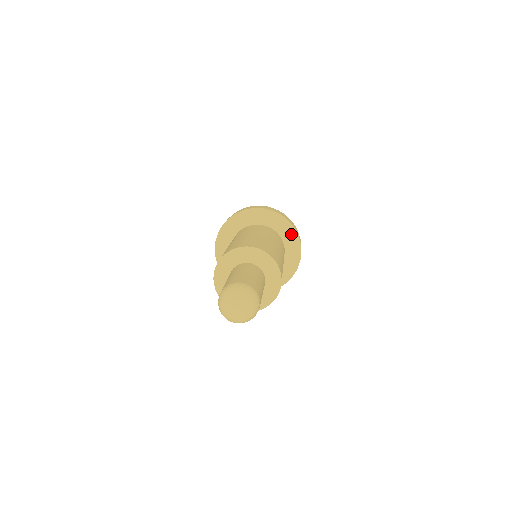
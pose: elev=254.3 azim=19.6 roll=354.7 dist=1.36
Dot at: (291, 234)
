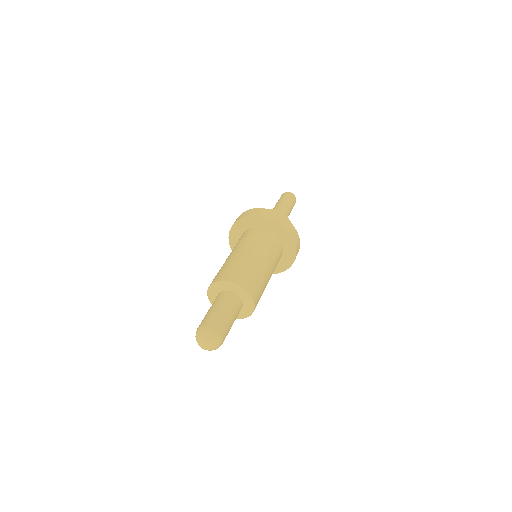
Dot at: (291, 247)
